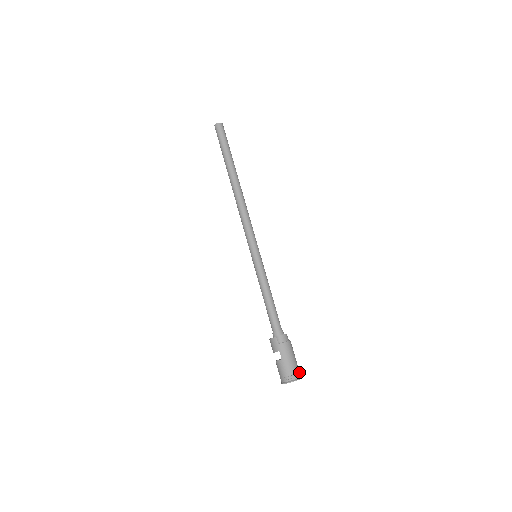
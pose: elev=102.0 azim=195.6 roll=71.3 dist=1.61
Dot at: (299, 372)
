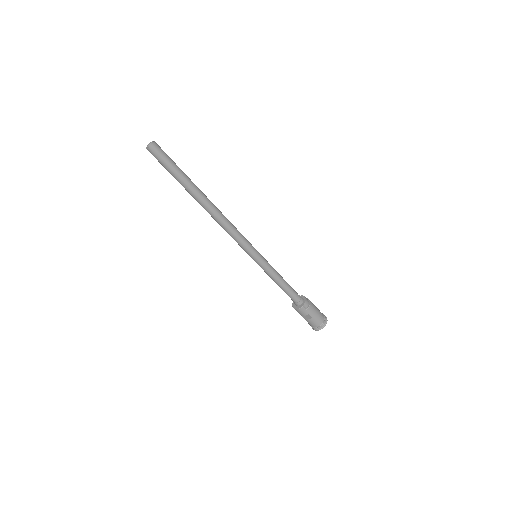
Dot at: (323, 315)
